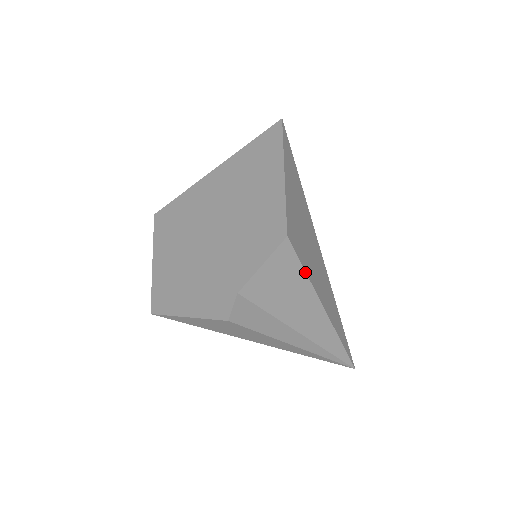
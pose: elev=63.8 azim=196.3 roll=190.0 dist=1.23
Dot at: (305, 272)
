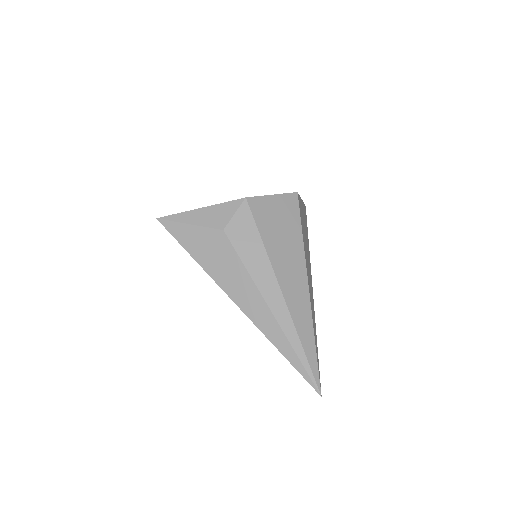
Dot at: (302, 232)
